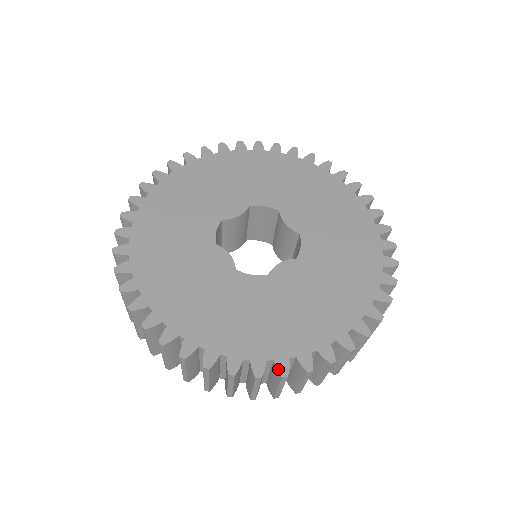
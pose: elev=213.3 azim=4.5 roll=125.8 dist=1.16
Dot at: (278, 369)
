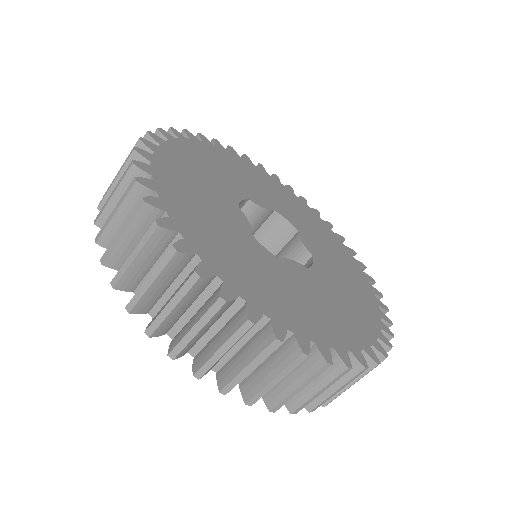
Dot at: (274, 329)
